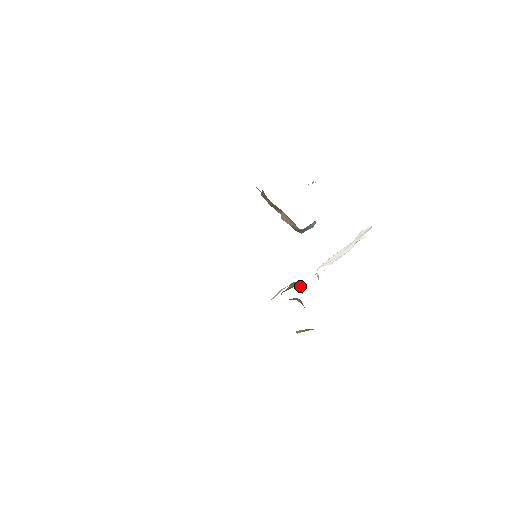
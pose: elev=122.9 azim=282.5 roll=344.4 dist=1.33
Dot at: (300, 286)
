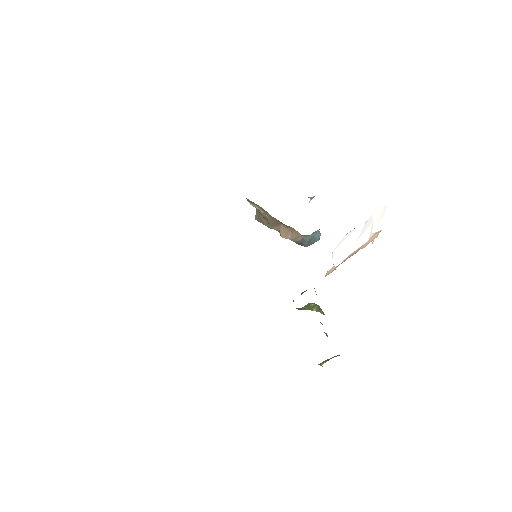
Dot at: (315, 291)
